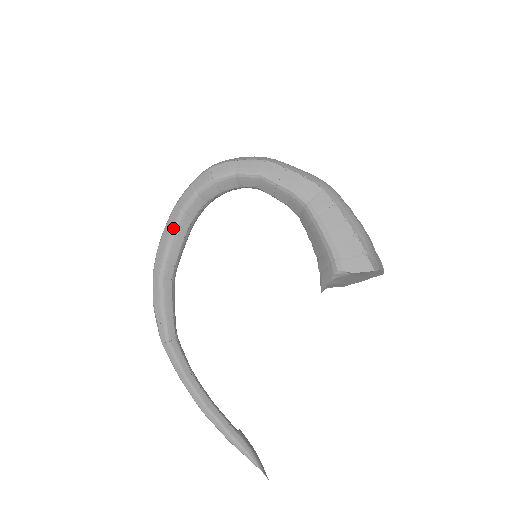
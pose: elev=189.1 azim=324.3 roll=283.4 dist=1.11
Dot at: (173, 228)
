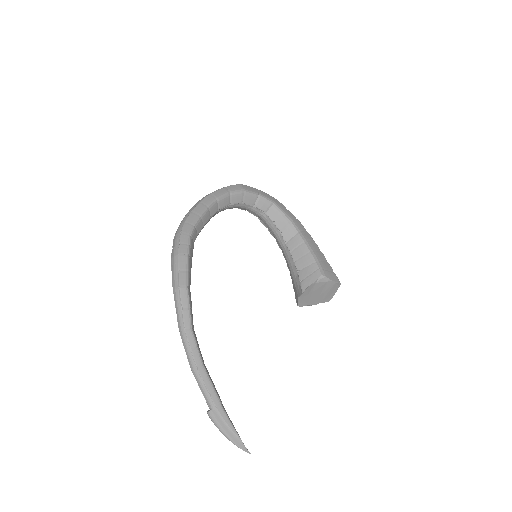
Dot at: (207, 207)
